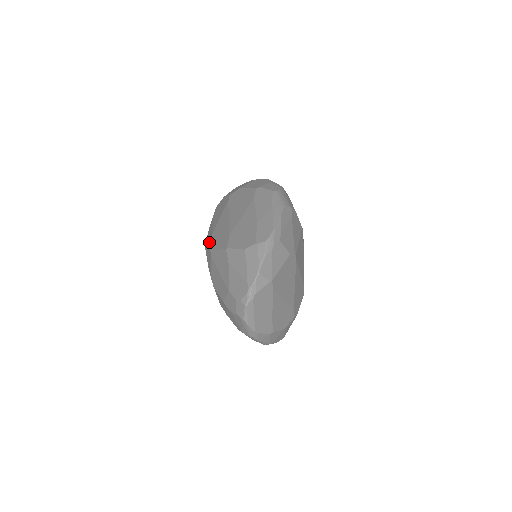
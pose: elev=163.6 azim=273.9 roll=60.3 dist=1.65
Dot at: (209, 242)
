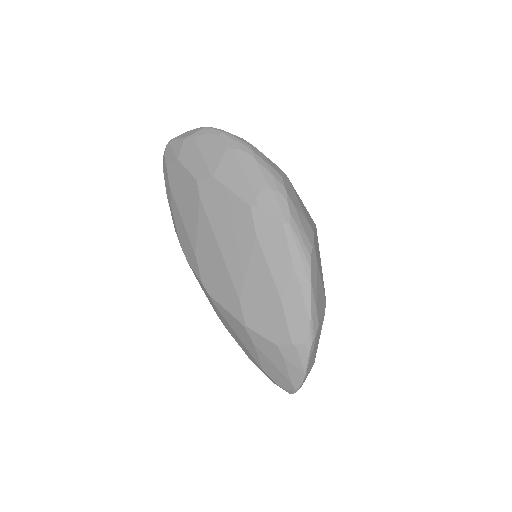
Dot at: (196, 269)
